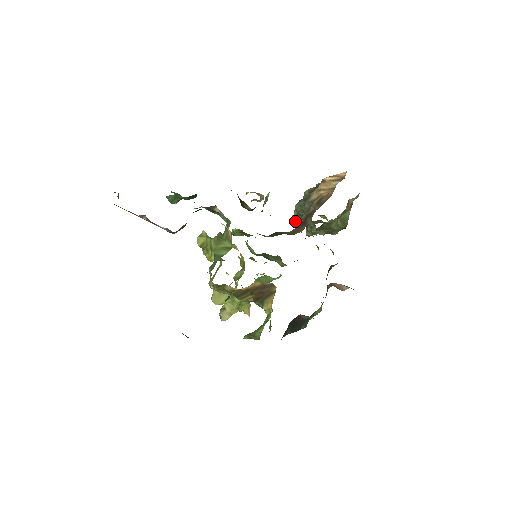
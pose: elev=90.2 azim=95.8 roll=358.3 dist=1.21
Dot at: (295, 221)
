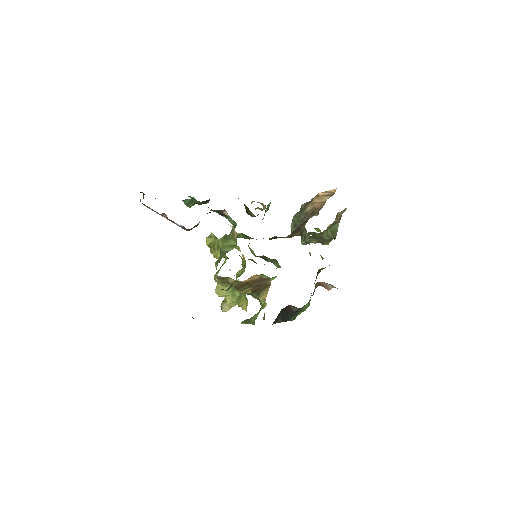
Dot at: (292, 231)
